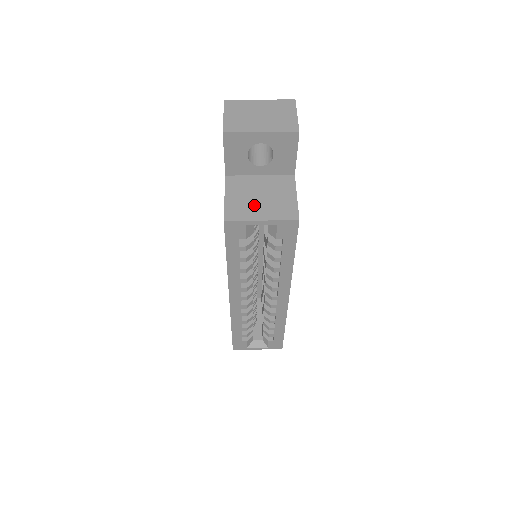
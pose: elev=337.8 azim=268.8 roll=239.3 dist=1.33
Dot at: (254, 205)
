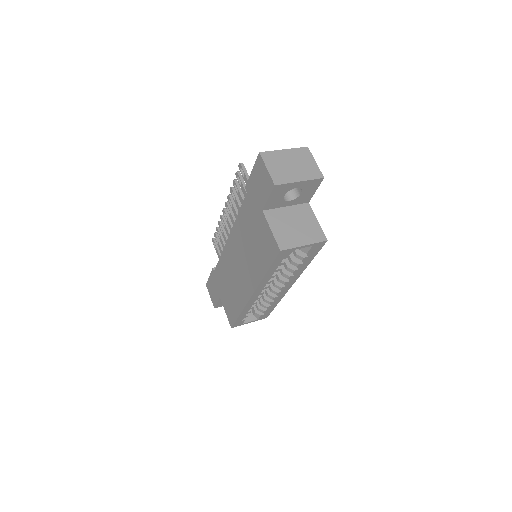
Dot at: (294, 233)
